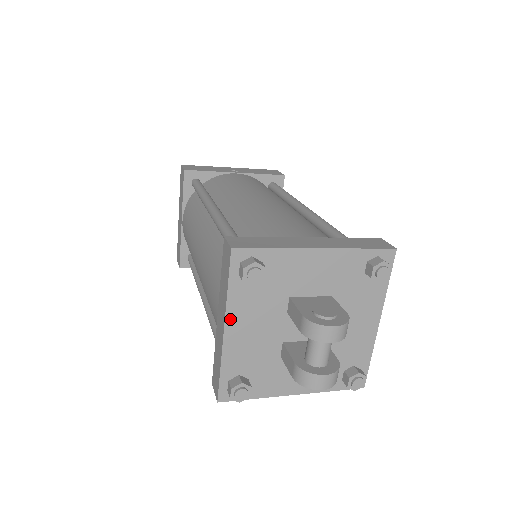
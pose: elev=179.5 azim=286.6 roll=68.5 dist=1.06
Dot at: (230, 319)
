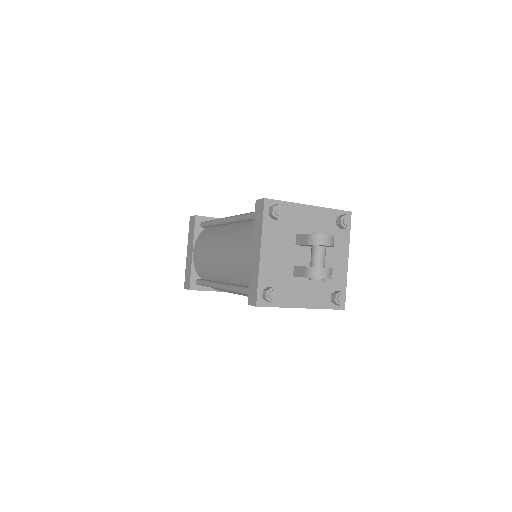
Dot at: (264, 244)
